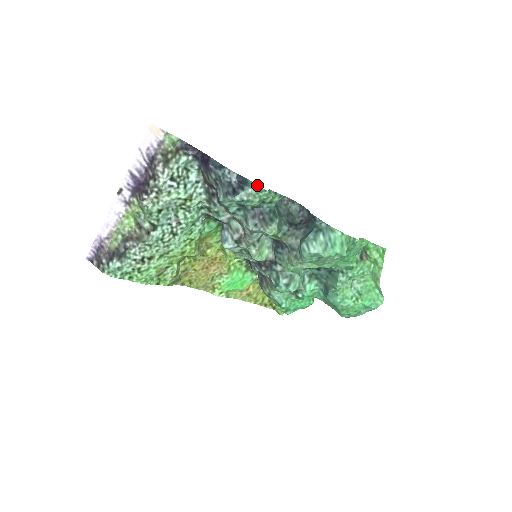
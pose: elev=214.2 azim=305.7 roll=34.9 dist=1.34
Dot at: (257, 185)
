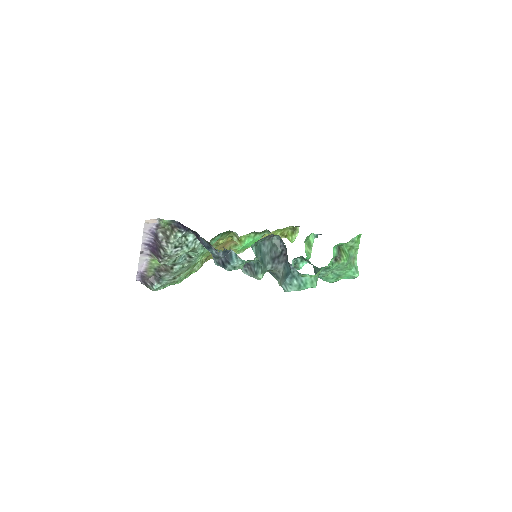
Dot at: (239, 259)
